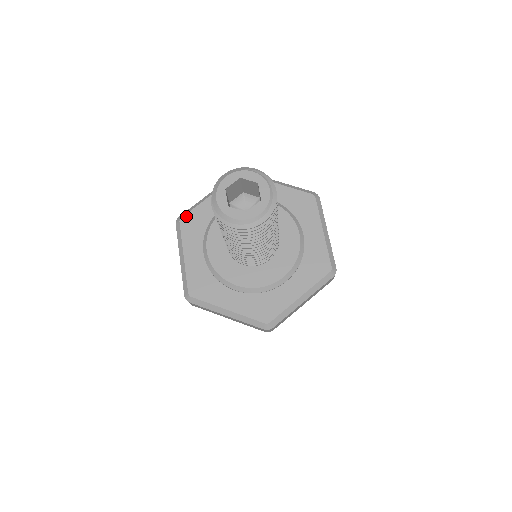
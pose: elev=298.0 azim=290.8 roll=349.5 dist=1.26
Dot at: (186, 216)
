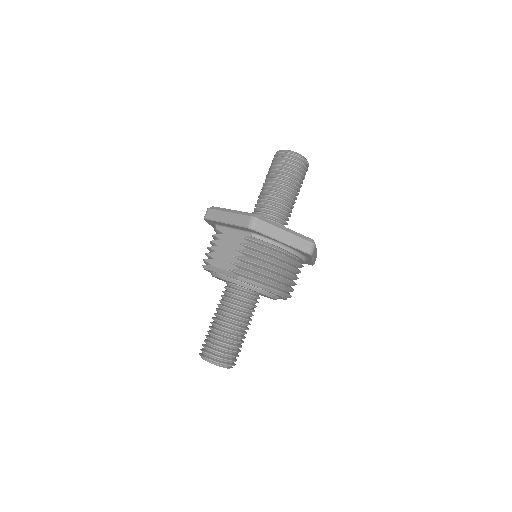
Dot at: occluded
